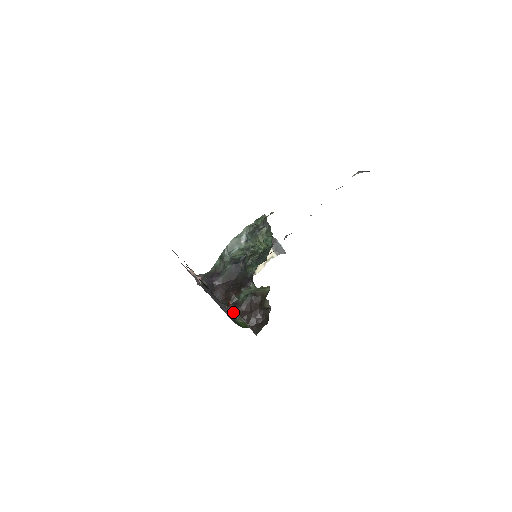
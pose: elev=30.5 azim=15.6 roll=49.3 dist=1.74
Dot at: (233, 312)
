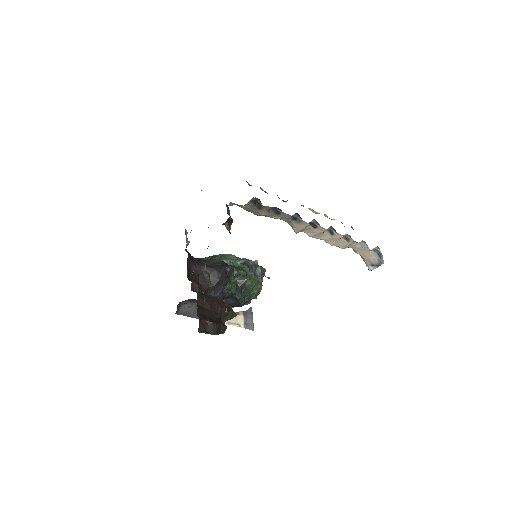
Dot at: (229, 232)
